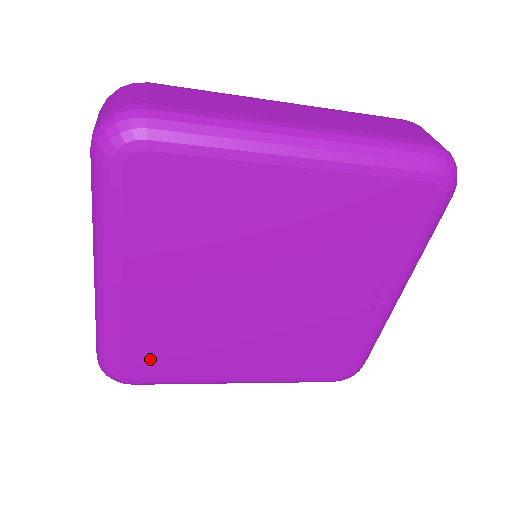
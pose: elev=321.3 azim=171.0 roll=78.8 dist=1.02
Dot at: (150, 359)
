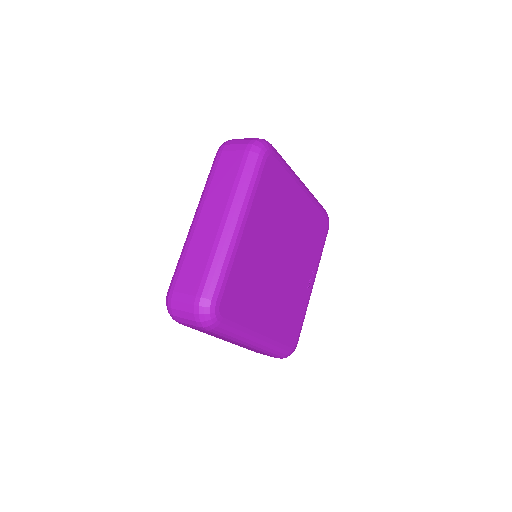
Dot at: (235, 297)
